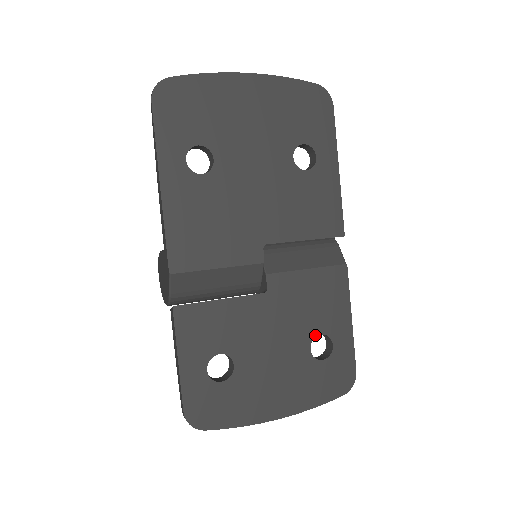
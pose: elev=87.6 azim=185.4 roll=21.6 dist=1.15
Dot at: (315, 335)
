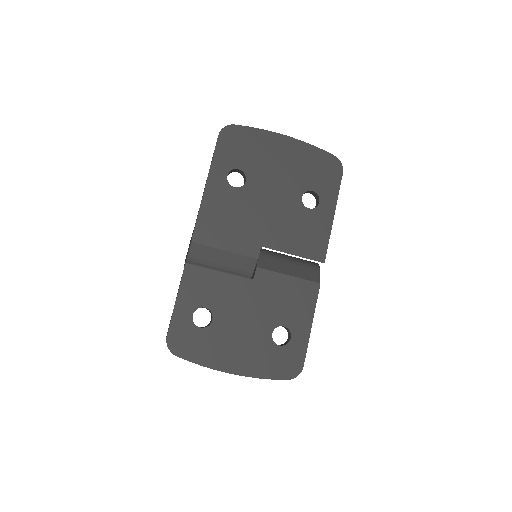
Dot at: (279, 325)
